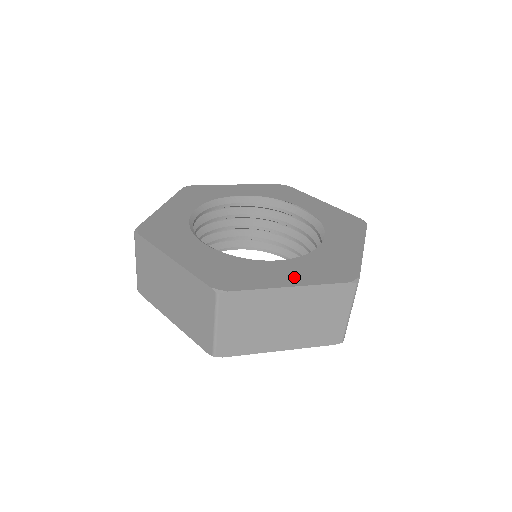
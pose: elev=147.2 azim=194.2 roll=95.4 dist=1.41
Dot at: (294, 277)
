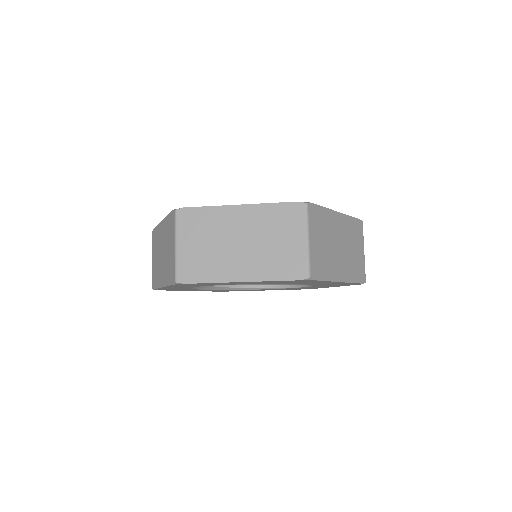
Dot at: occluded
